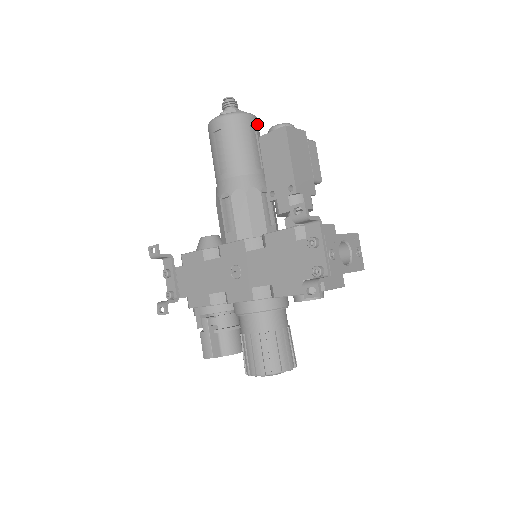
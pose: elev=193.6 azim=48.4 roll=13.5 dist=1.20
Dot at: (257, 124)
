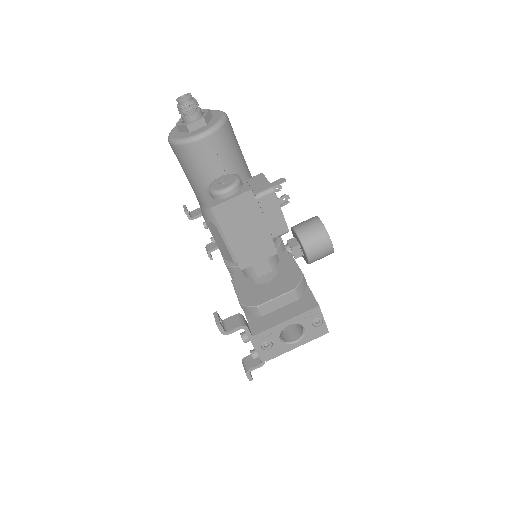
Dot at: (217, 140)
